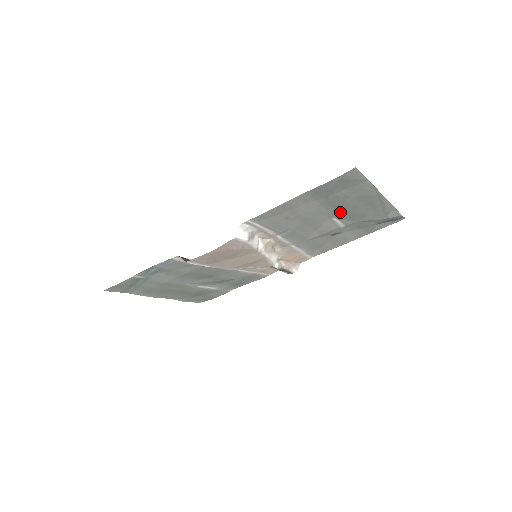
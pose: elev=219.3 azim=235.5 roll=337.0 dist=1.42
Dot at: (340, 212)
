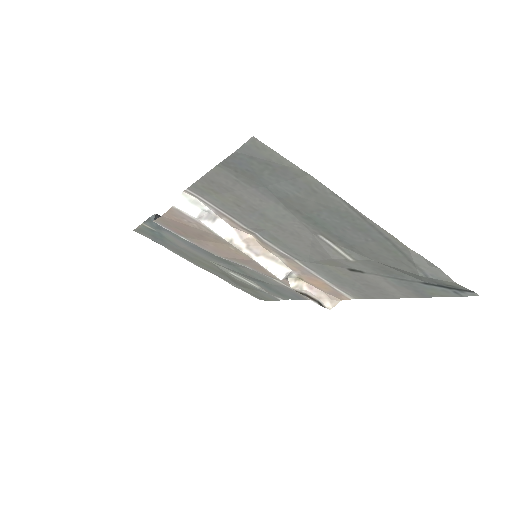
Dot at: (321, 228)
